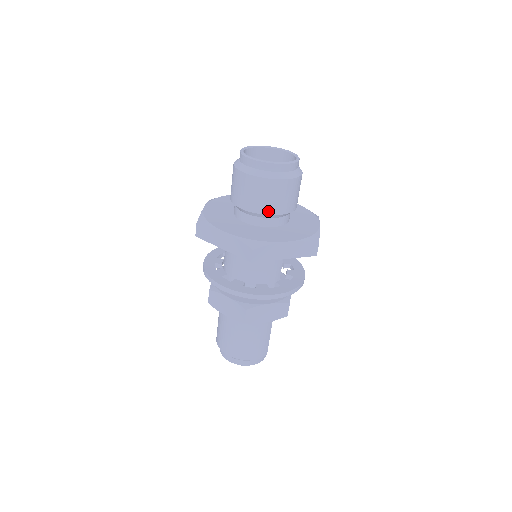
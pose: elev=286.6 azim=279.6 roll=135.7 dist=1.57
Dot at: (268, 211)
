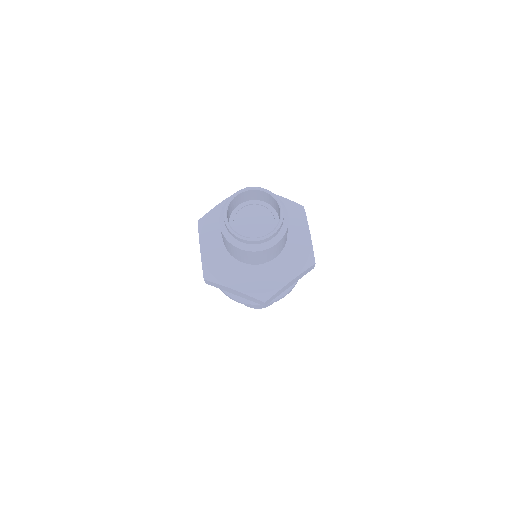
Dot at: (266, 261)
